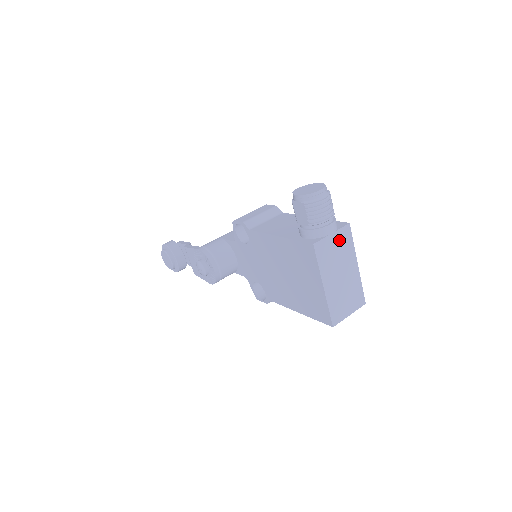
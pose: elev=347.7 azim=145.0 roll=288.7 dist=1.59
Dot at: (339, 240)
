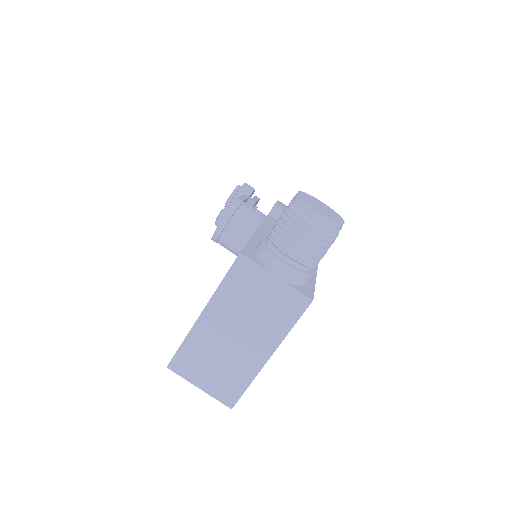
Dot at: (278, 297)
